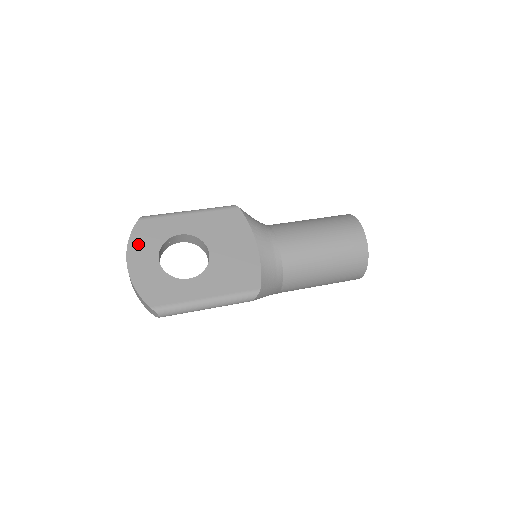
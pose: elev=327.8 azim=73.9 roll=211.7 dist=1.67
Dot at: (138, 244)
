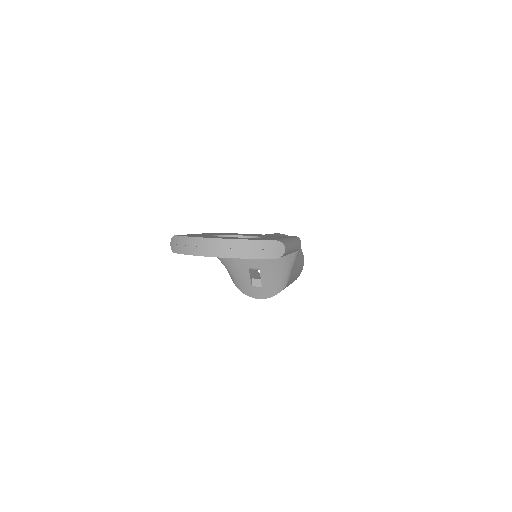
Dot at: occluded
